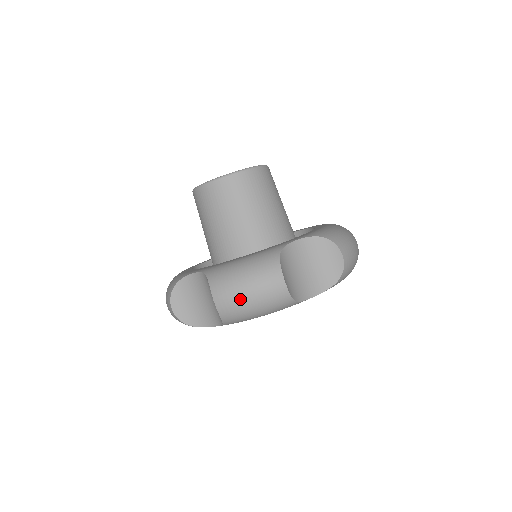
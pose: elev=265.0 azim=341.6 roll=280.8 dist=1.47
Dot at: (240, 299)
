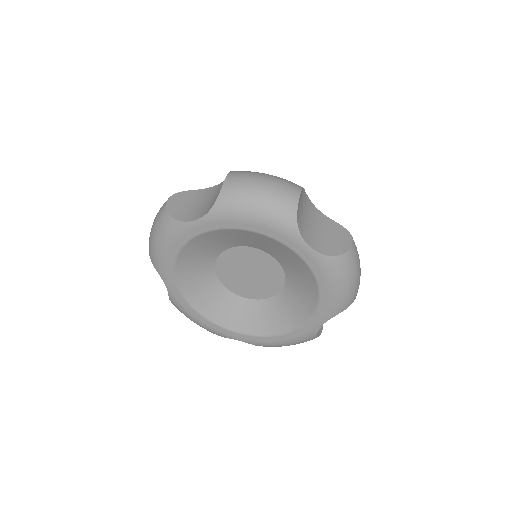
Dot at: occluded
